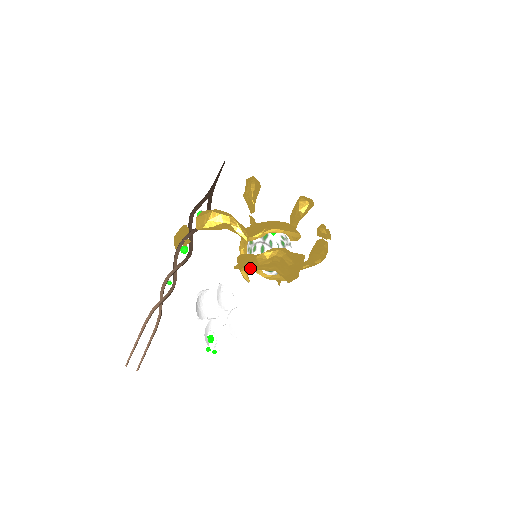
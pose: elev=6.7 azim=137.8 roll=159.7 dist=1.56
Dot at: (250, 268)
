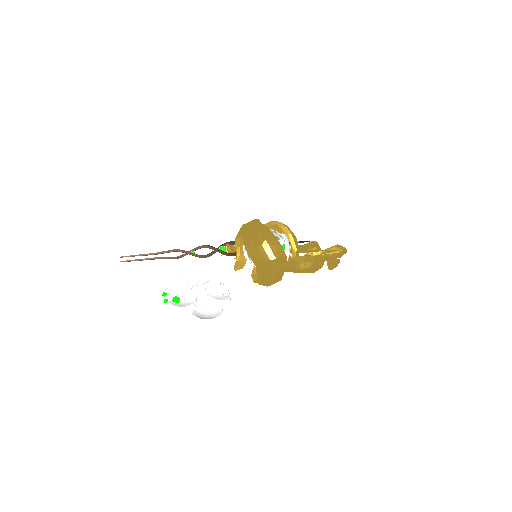
Dot at: (252, 277)
